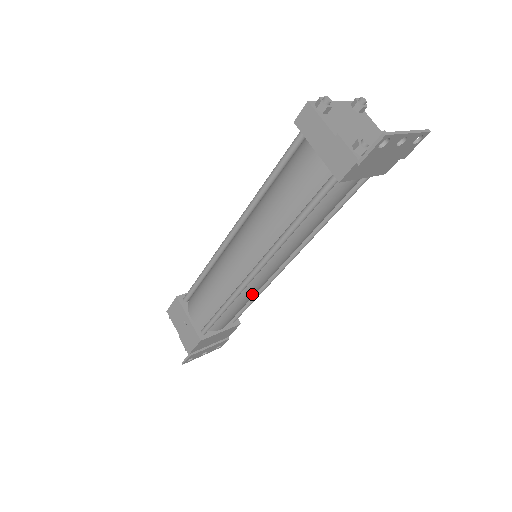
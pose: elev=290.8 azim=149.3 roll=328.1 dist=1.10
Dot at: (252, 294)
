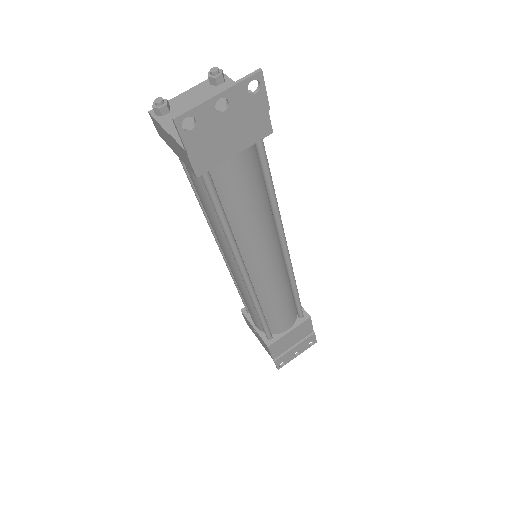
Dot at: (276, 292)
